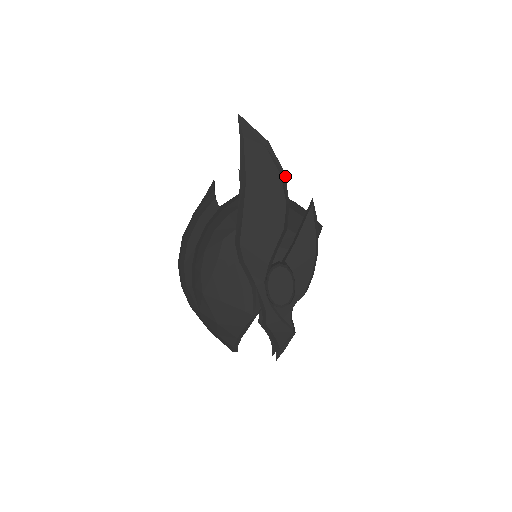
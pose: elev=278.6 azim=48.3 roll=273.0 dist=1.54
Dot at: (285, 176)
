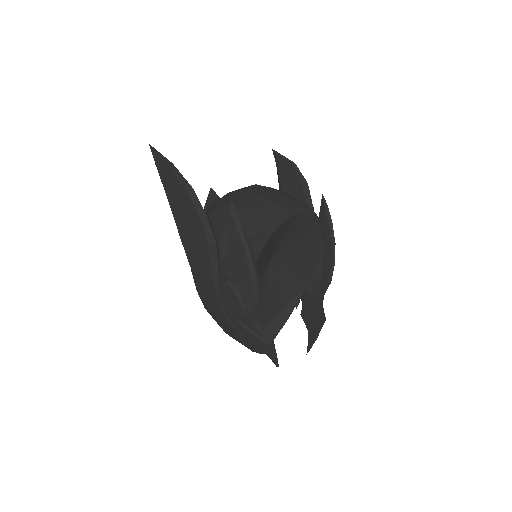
Dot at: (194, 191)
